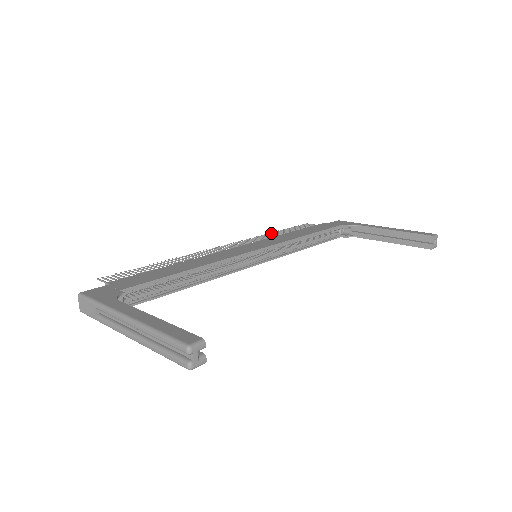
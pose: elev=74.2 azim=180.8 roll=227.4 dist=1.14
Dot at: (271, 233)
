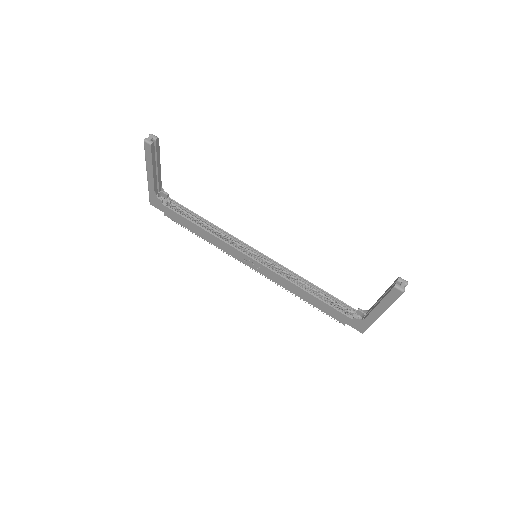
Dot at: occluded
